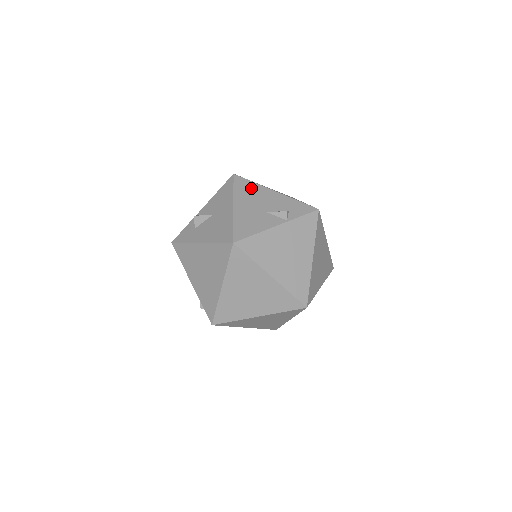
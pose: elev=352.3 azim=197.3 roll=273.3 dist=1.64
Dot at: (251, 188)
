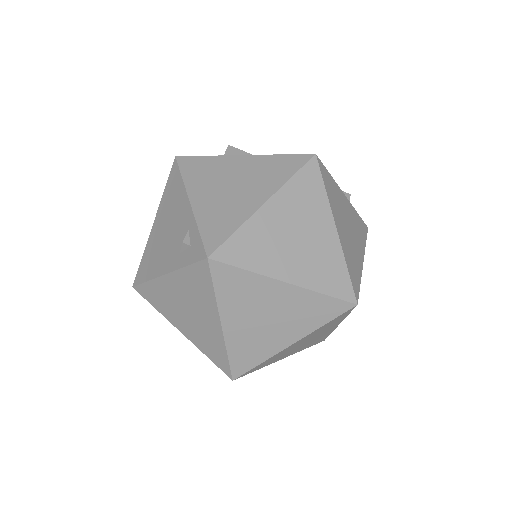
Dot at: occluded
